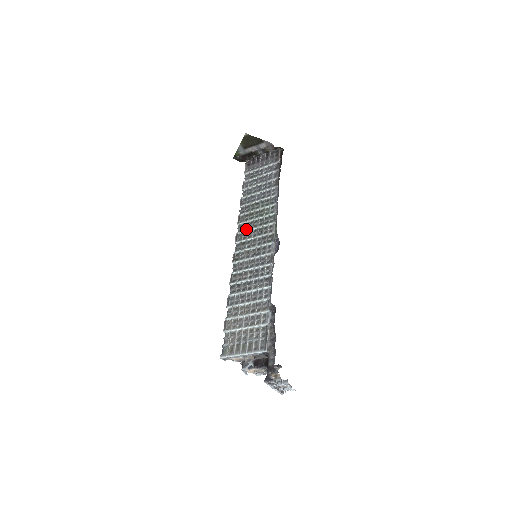
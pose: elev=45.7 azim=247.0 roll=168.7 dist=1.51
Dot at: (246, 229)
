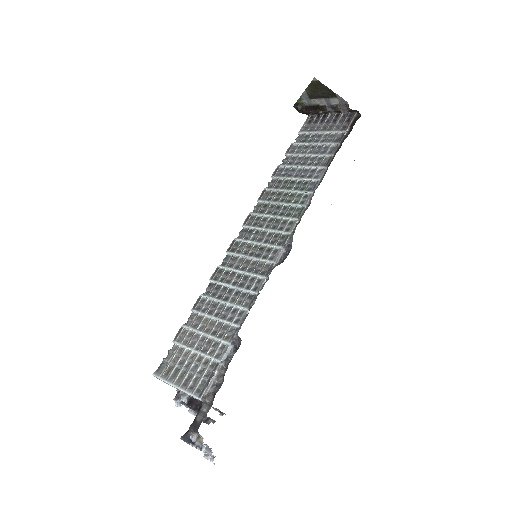
Dot at: (262, 213)
